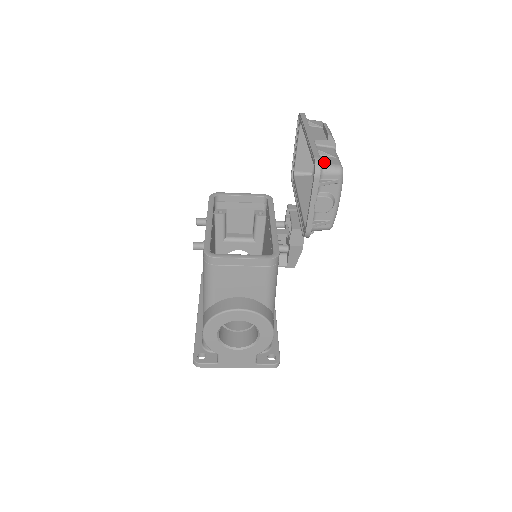
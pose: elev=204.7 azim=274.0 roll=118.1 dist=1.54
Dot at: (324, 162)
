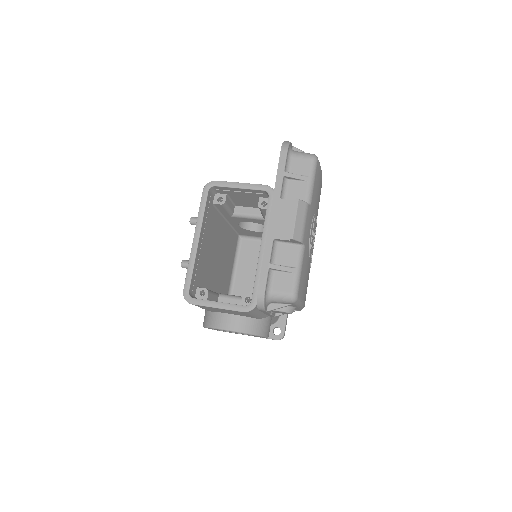
Dot at: (273, 289)
